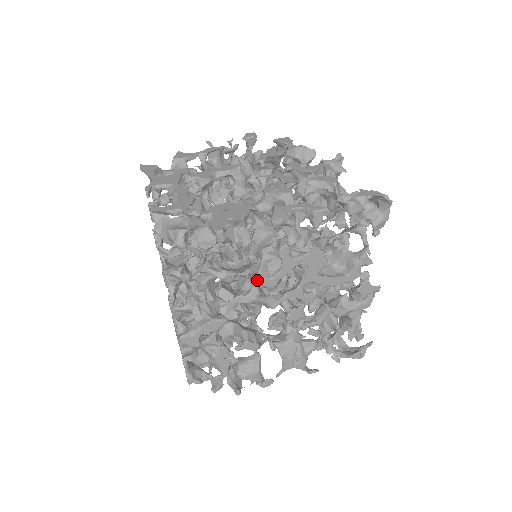
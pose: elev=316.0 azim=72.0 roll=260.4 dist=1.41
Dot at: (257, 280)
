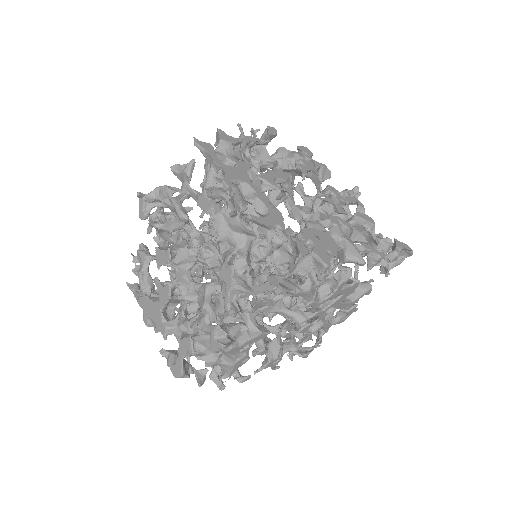
Dot at: (312, 303)
